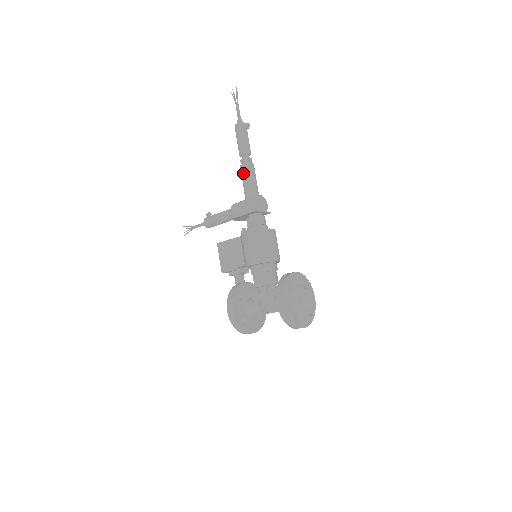
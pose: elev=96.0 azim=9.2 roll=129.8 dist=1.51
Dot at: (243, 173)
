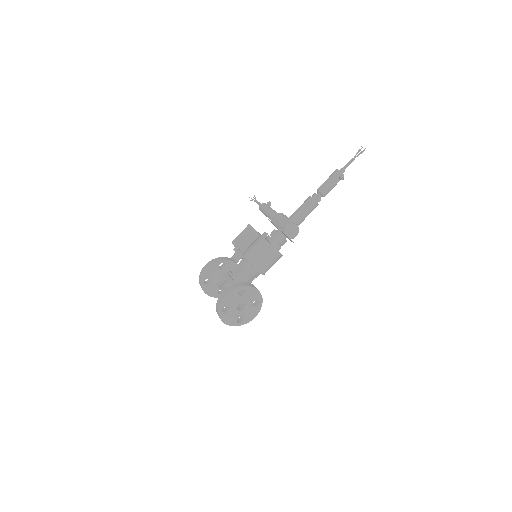
Dot at: (305, 202)
